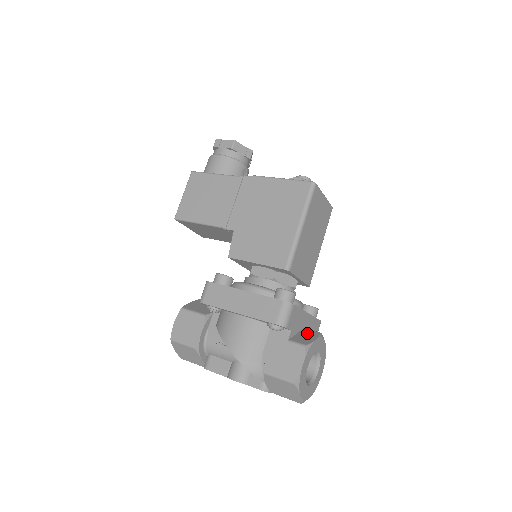
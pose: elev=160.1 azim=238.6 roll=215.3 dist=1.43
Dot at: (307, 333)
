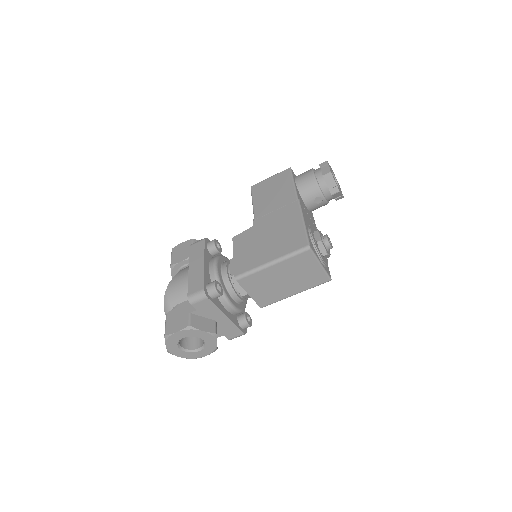
Dot at: (208, 324)
